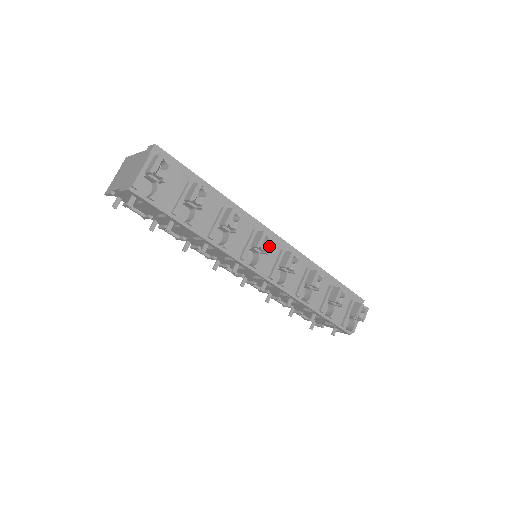
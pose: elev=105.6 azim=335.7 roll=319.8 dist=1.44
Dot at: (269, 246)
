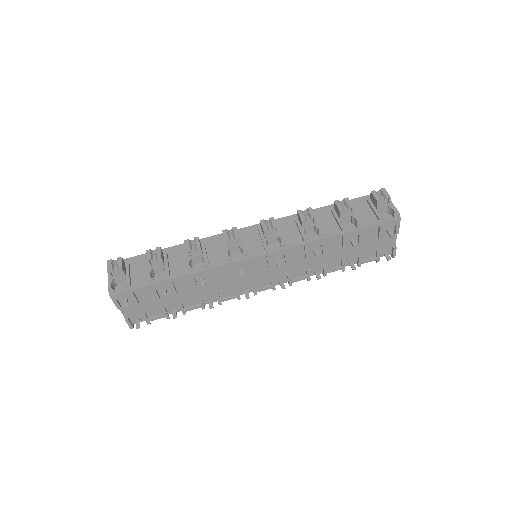
Dot at: (235, 233)
